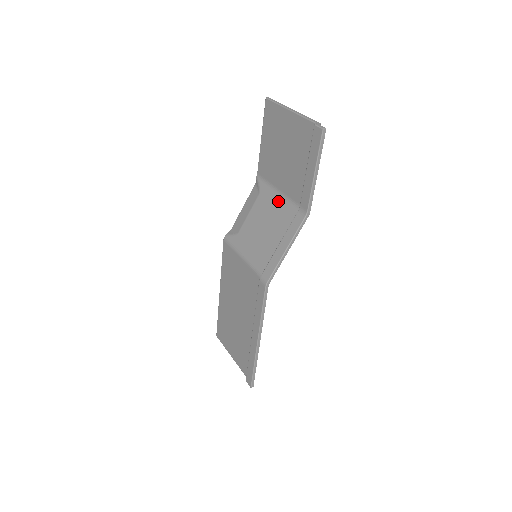
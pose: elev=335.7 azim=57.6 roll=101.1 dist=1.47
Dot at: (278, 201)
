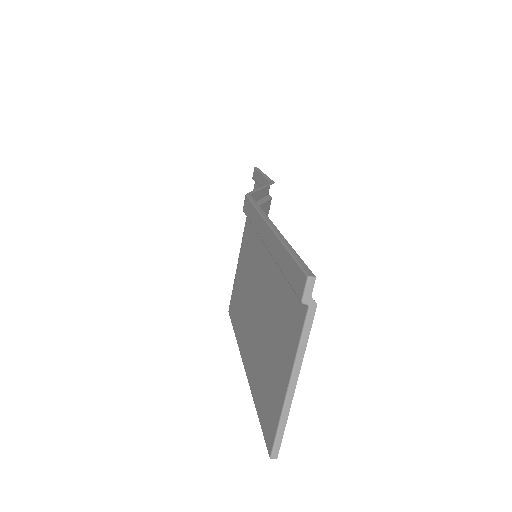
Dot at: occluded
